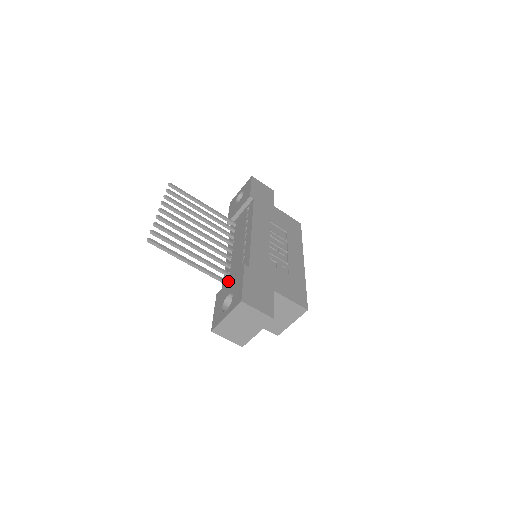
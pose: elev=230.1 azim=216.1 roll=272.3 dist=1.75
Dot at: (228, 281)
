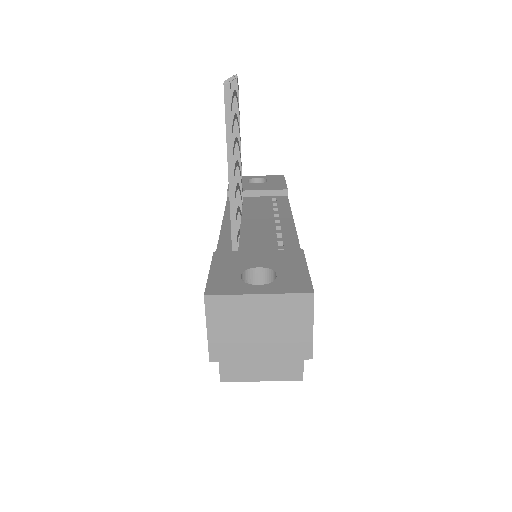
Dot at: occluded
